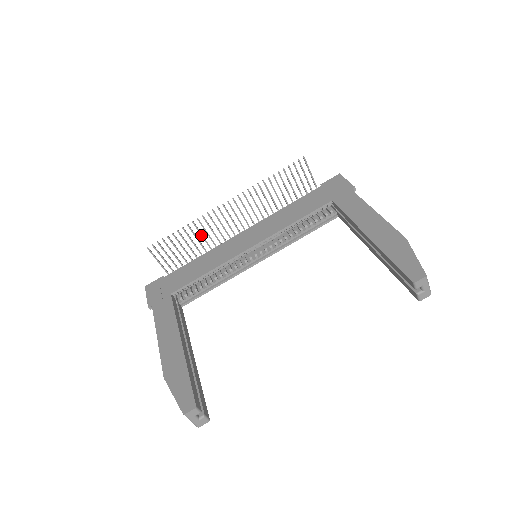
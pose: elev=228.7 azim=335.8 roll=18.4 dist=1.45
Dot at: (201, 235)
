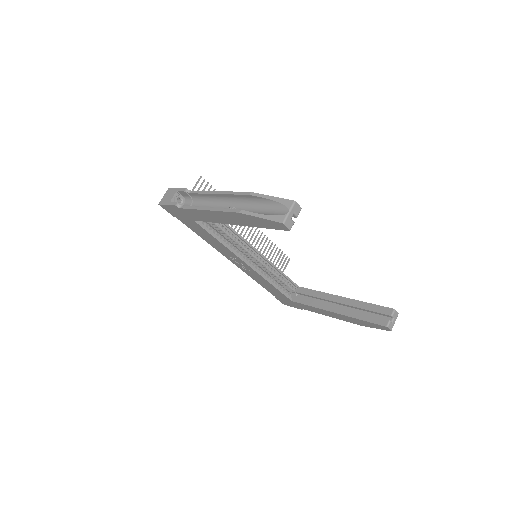
Dot at: occluded
